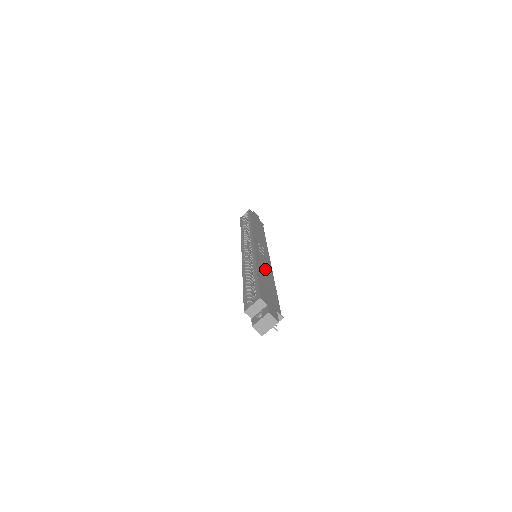
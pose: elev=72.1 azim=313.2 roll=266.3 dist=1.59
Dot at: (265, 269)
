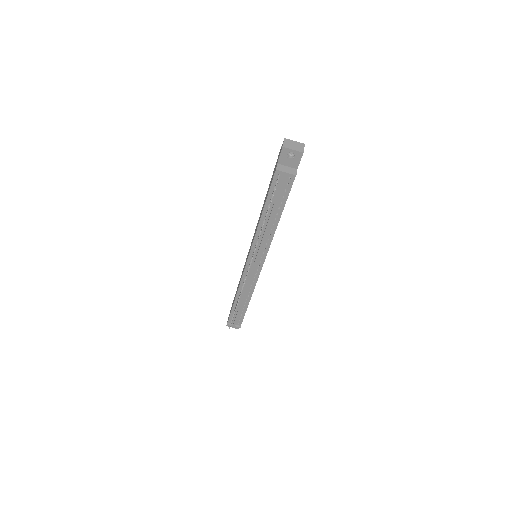
Dot at: occluded
